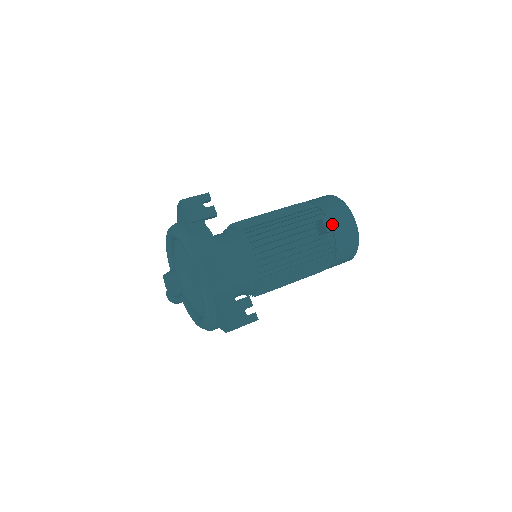
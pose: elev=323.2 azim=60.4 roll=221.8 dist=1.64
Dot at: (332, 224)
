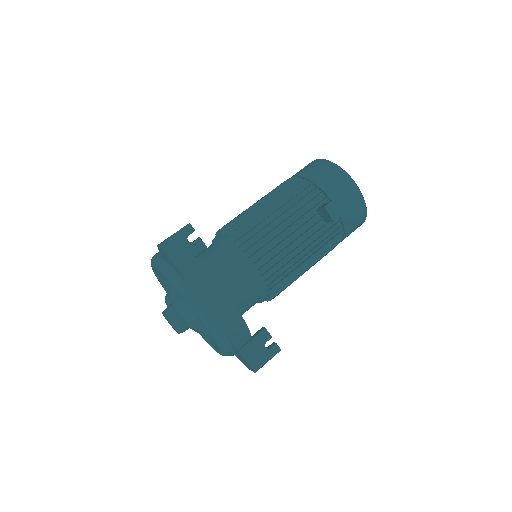
Dot at: (337, 210)
